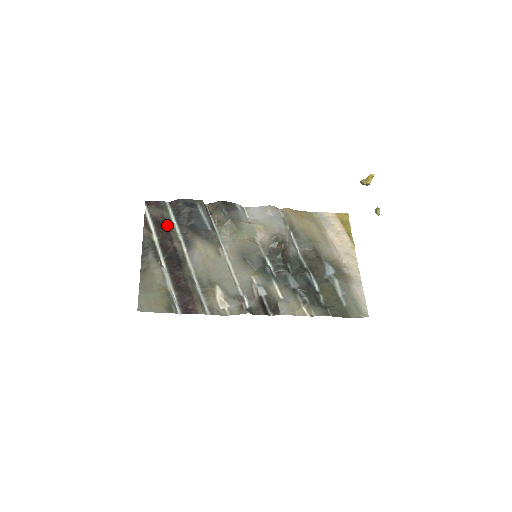
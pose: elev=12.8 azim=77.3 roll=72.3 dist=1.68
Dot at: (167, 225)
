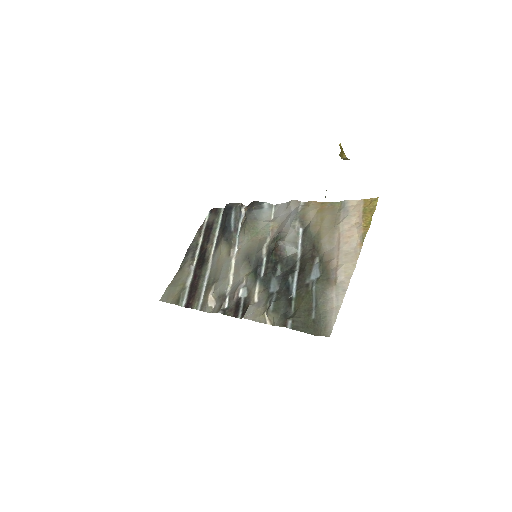
Dot at: (212, 229)
